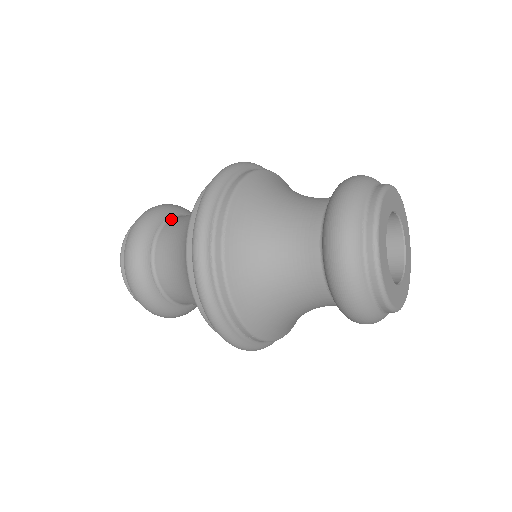
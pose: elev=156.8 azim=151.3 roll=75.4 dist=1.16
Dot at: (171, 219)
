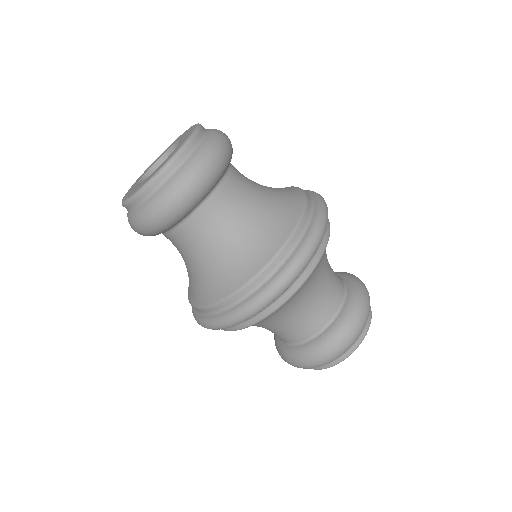
Dot at: (206, 200)
